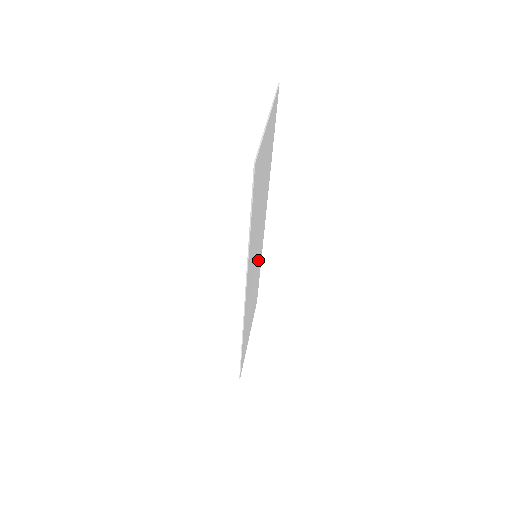
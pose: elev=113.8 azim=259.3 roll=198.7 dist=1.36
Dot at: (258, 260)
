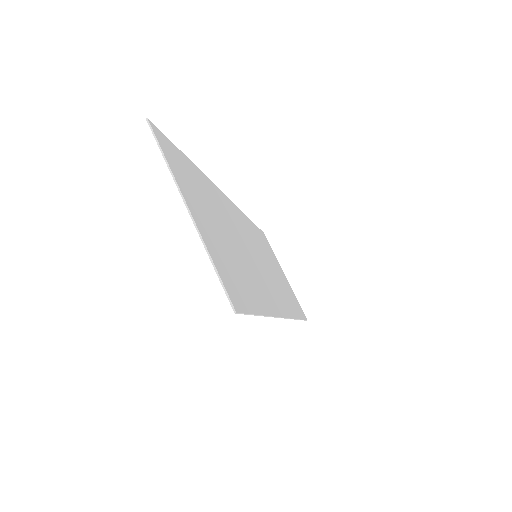
Dot at: (253, 238)
